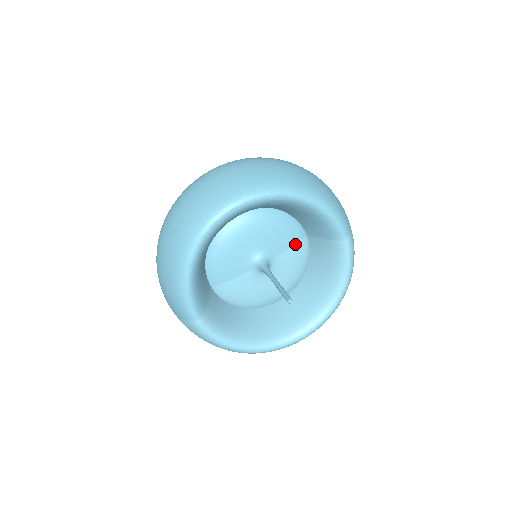
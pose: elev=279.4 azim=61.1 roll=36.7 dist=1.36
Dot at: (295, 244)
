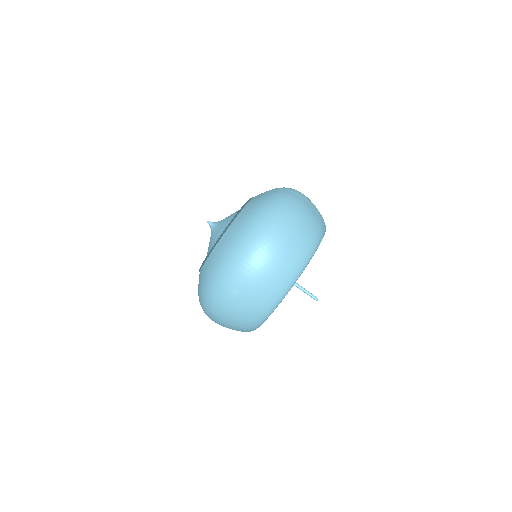
Dot at: occluded
